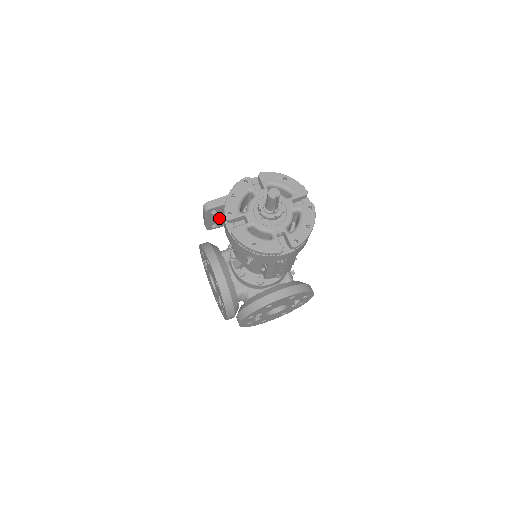
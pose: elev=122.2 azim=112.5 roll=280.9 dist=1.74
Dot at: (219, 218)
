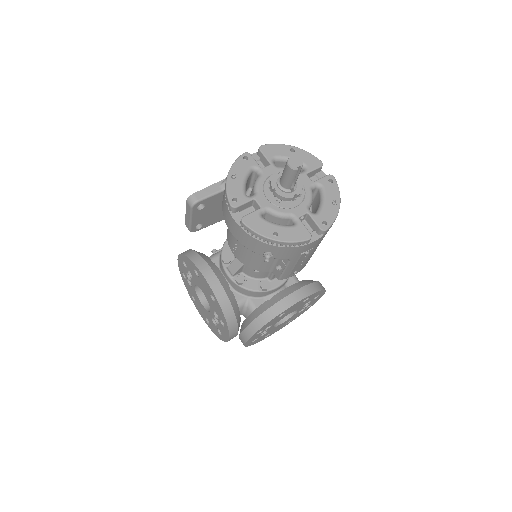
Dot at: (206, 215)
